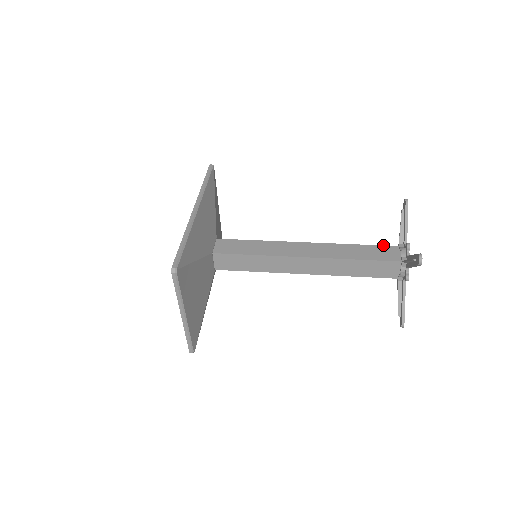
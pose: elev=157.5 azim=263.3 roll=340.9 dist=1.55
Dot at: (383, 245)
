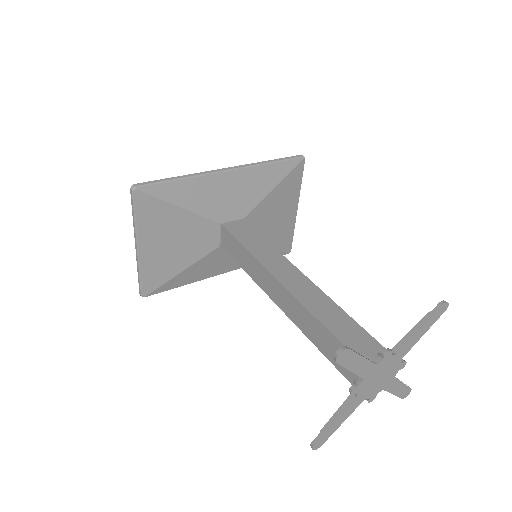
Dot at: occluded
